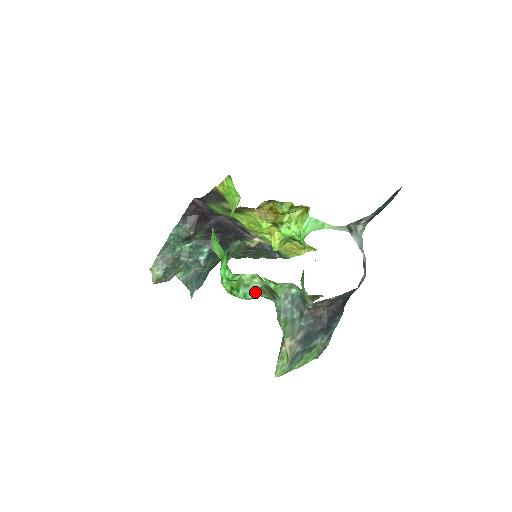
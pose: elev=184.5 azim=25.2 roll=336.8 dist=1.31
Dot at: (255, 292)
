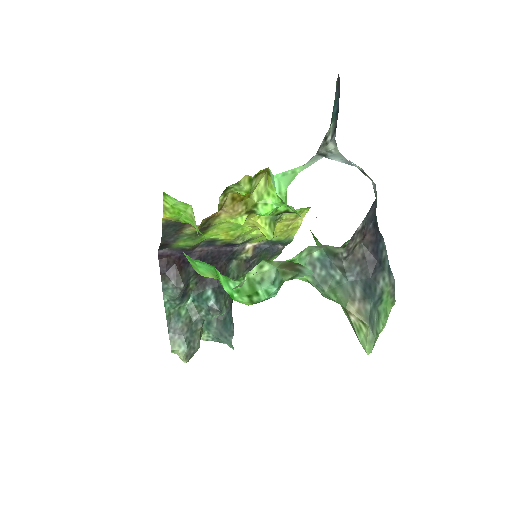
Dot at: (275, 281)
